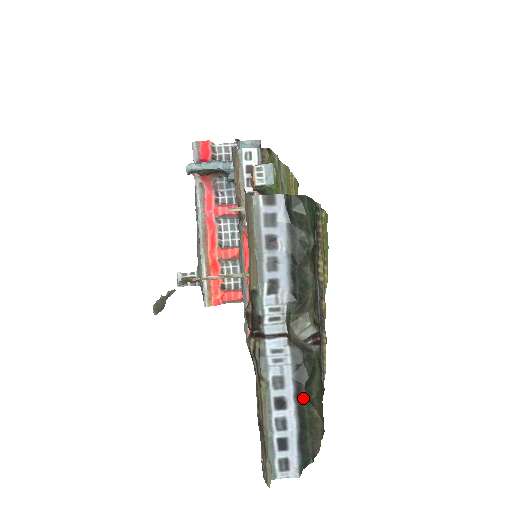
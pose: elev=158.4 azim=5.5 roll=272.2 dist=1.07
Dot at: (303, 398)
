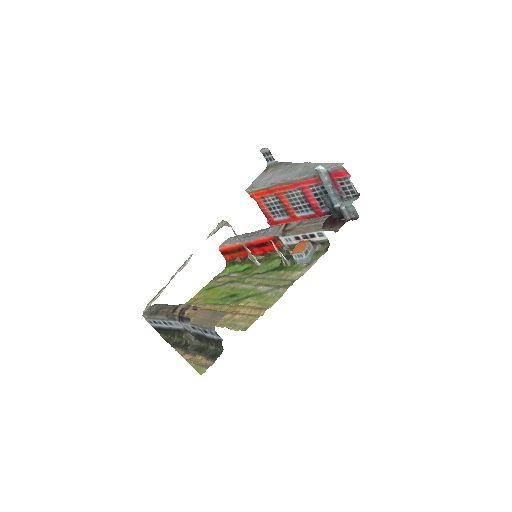
Dot at: (171, 331)
